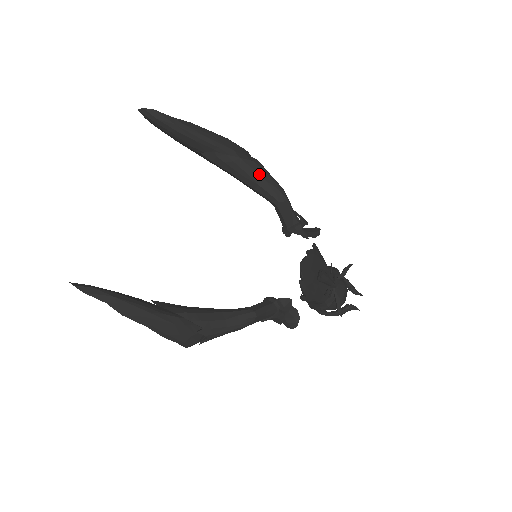
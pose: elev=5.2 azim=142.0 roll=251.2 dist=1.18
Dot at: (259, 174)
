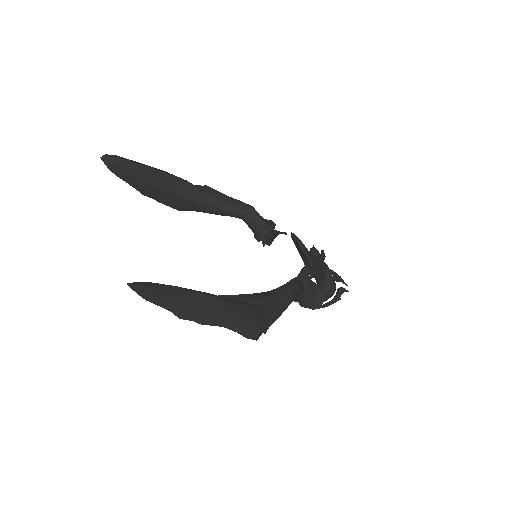
Dot at: (220, 195)
